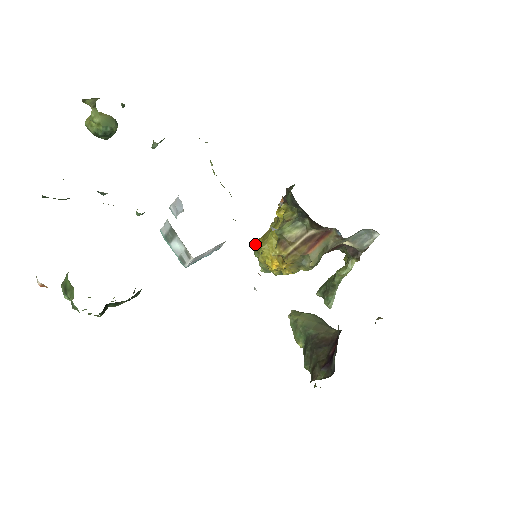
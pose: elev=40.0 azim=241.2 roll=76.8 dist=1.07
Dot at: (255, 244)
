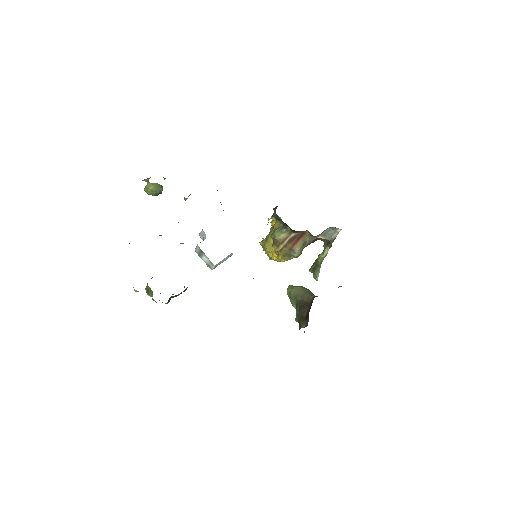
Dot at: (262, 243)
